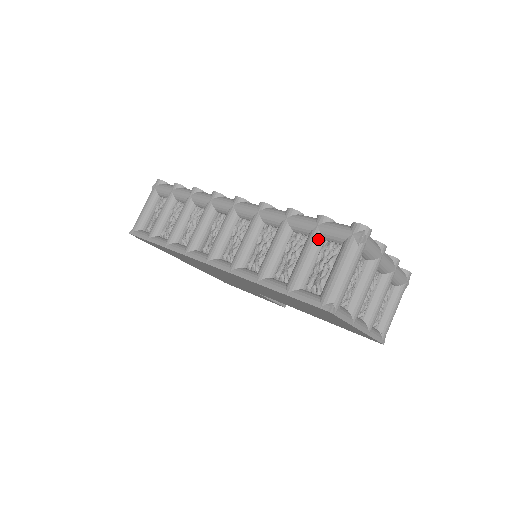
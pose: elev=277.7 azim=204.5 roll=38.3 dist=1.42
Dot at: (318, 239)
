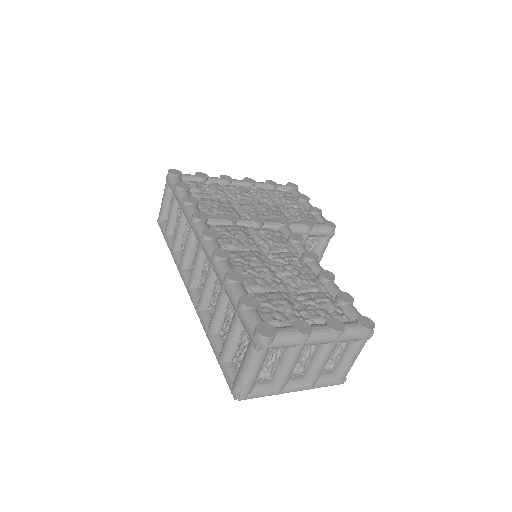
Dot at: (237, 324)
